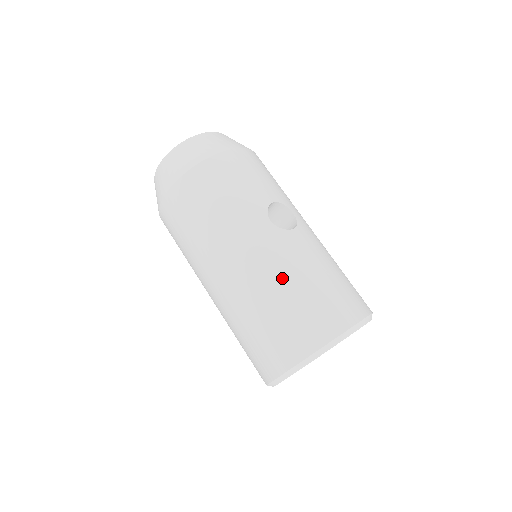
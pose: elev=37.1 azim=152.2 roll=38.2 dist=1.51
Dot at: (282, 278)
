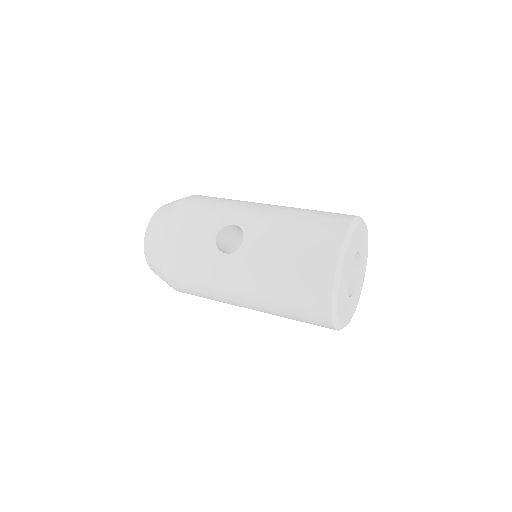
Dot at: (268, 283)
